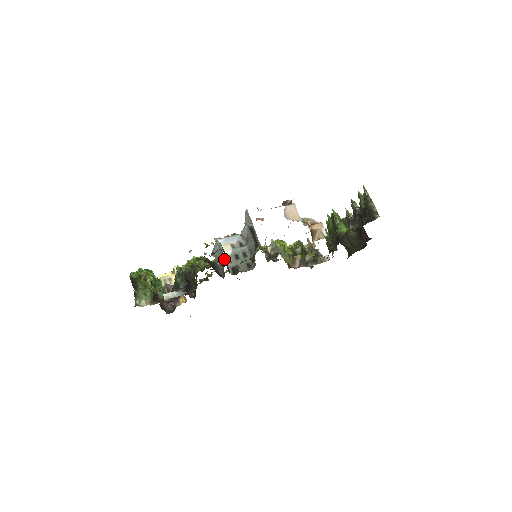
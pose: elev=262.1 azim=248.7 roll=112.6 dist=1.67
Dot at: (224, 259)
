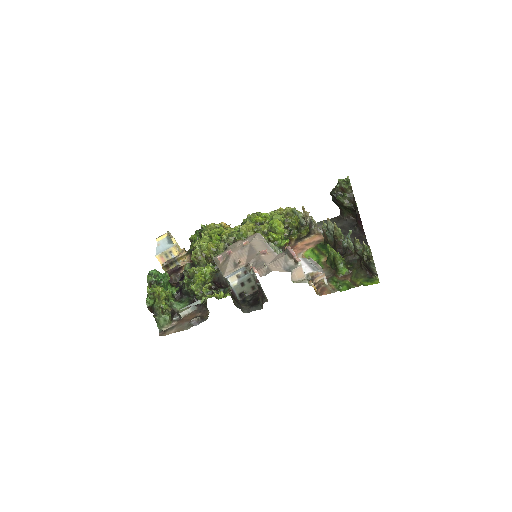
Dot at: (231, 288)
